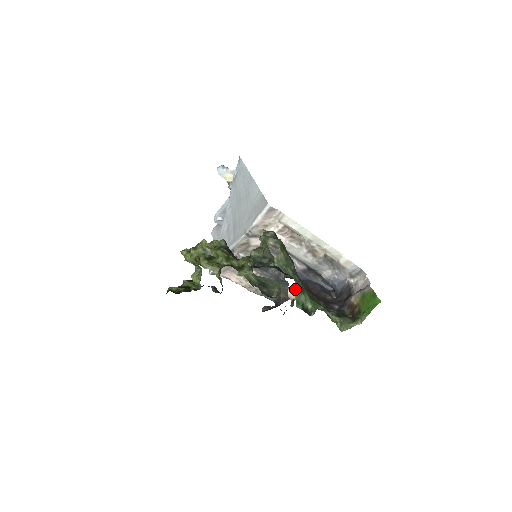
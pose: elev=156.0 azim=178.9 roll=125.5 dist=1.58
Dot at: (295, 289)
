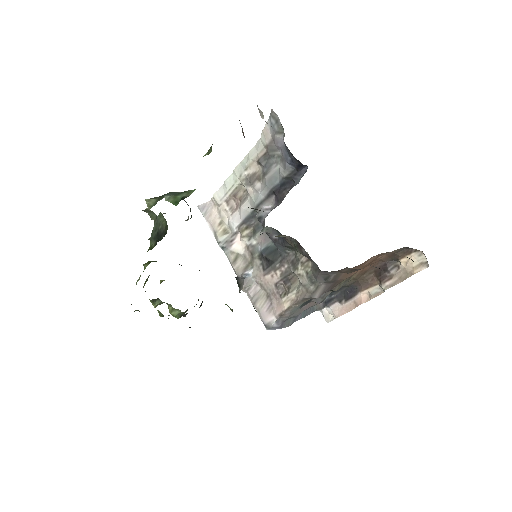
Dot at: (168, 200)
